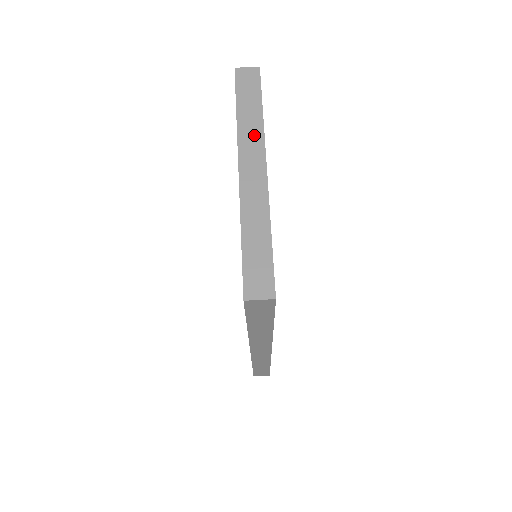
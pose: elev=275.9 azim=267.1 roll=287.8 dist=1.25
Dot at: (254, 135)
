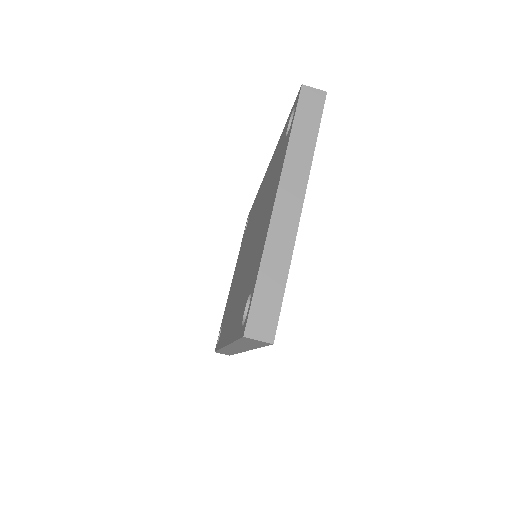
Dot at: (300, 167)
